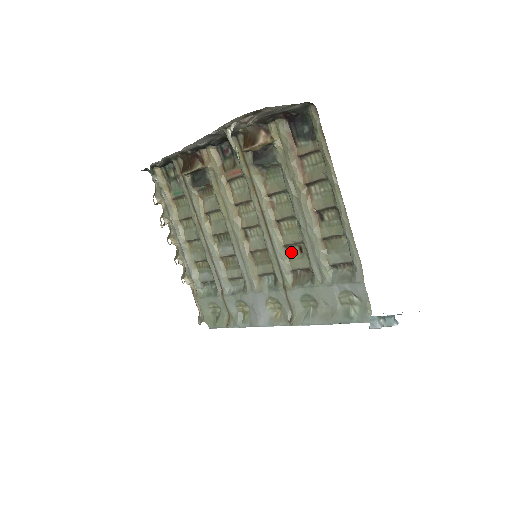
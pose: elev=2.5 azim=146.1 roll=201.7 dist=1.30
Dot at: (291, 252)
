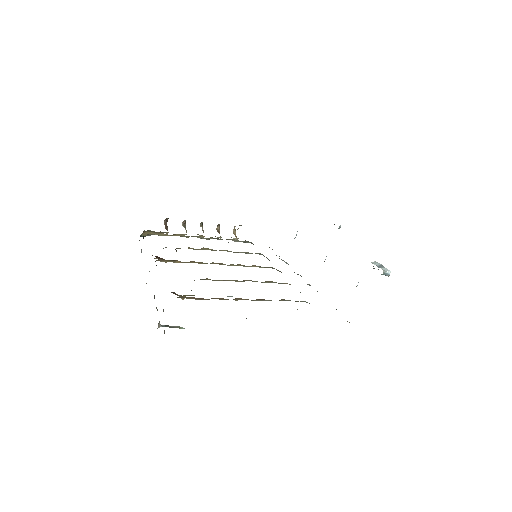
Dot at: occluded
